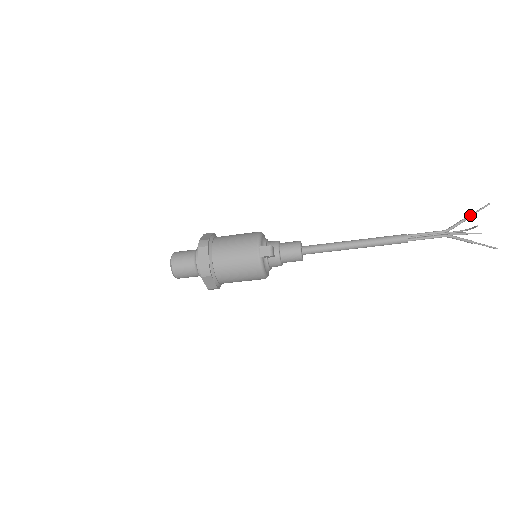
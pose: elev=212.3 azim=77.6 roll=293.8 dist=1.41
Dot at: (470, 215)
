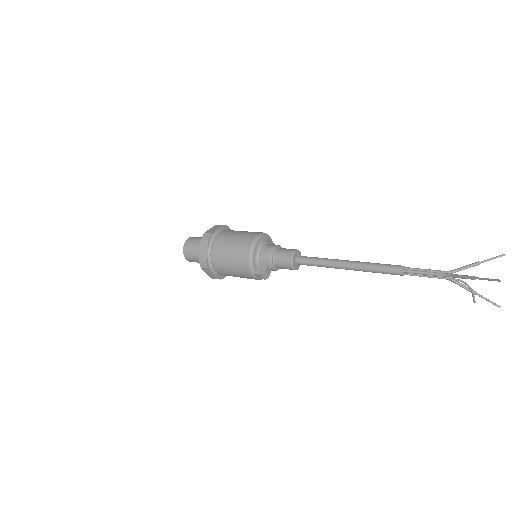
Dot at: (475, 279)
